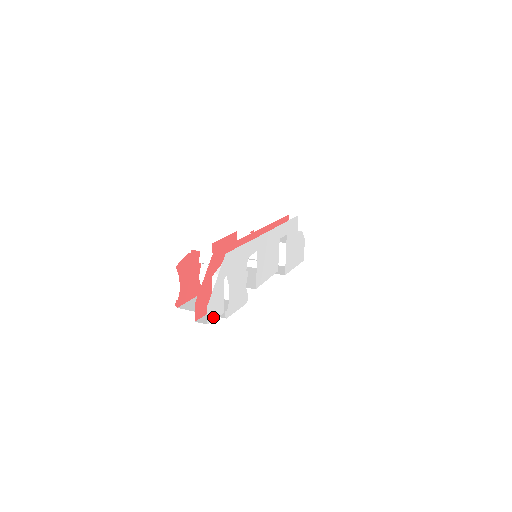
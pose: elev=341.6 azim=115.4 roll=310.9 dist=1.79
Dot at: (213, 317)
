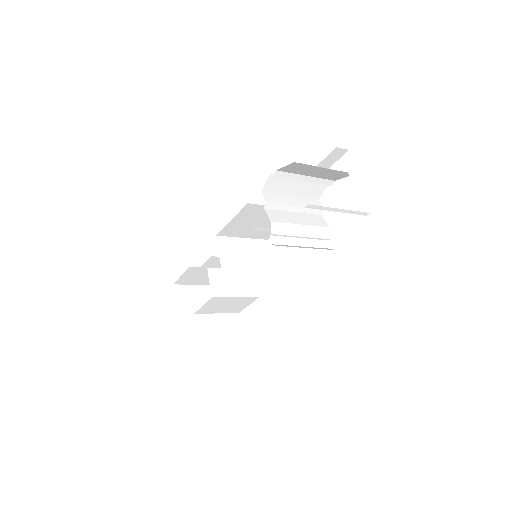
Dot at: occluded
